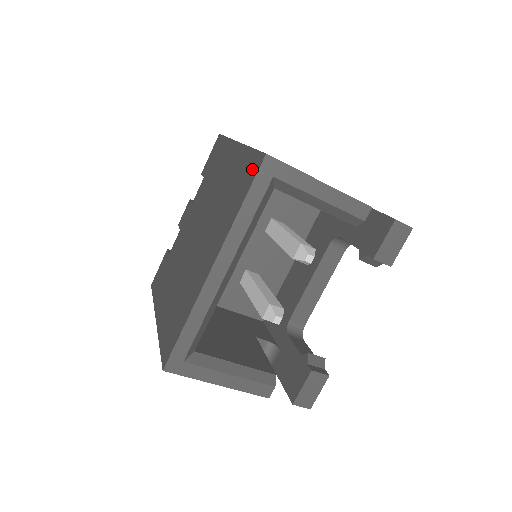
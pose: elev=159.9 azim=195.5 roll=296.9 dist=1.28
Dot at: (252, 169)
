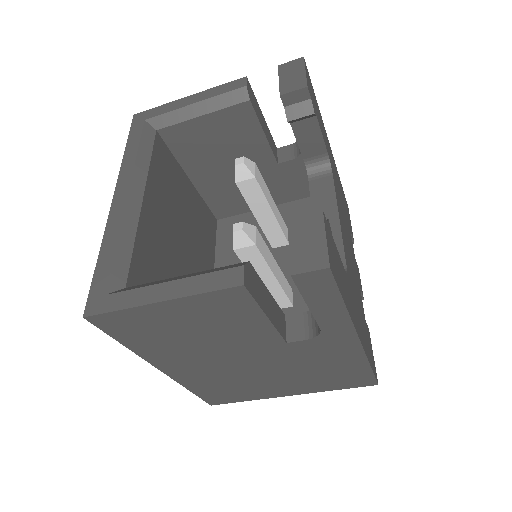
Dot at: occluded
